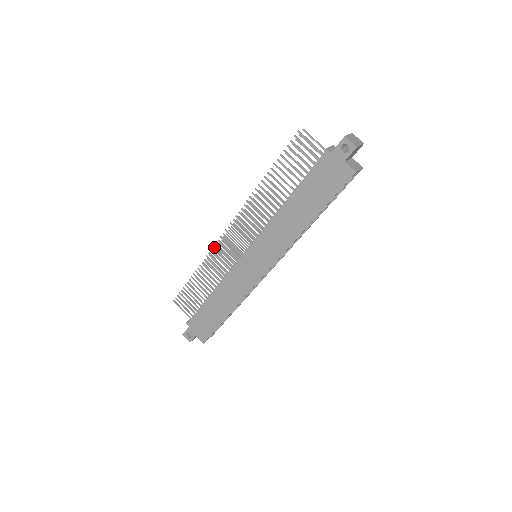
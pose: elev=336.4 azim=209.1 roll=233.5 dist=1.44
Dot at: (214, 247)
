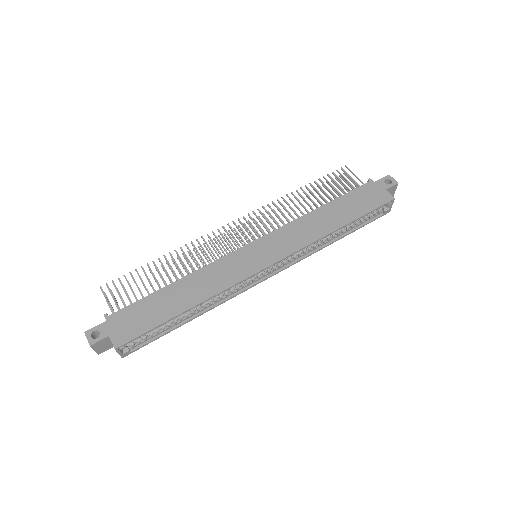
Dot at: occluded
